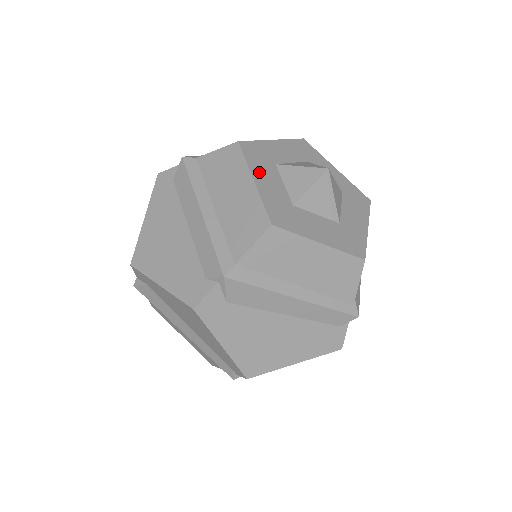
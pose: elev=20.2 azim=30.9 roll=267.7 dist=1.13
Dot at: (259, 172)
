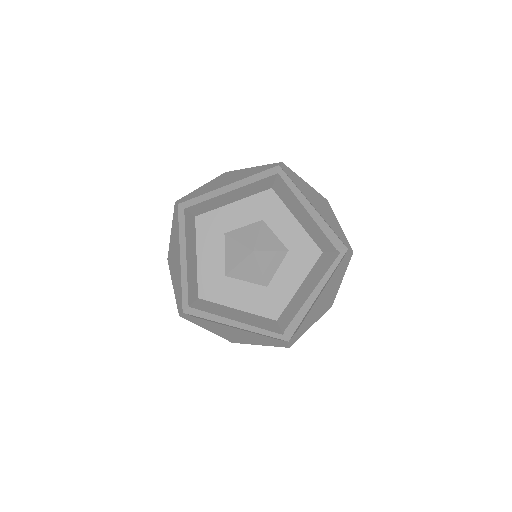
Dot at: (204, 247)
